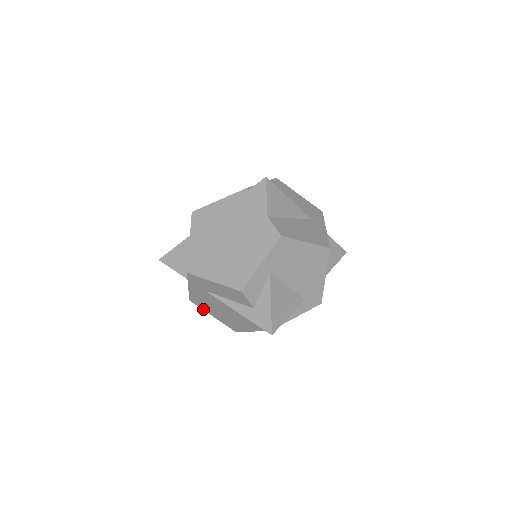
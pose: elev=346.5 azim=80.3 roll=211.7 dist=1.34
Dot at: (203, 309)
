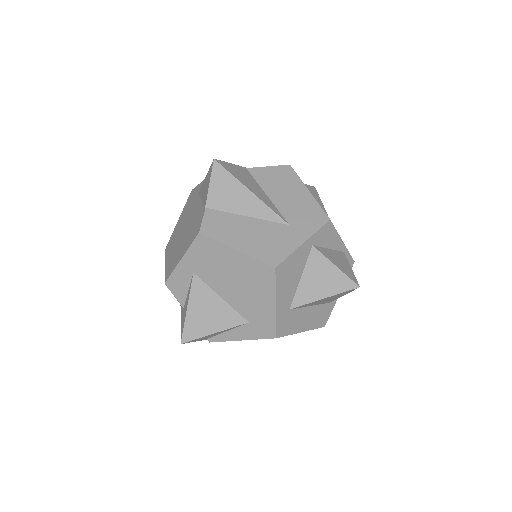
Dot at: occluded
